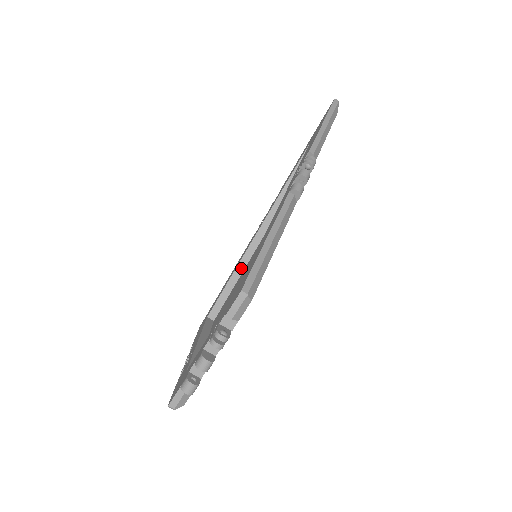
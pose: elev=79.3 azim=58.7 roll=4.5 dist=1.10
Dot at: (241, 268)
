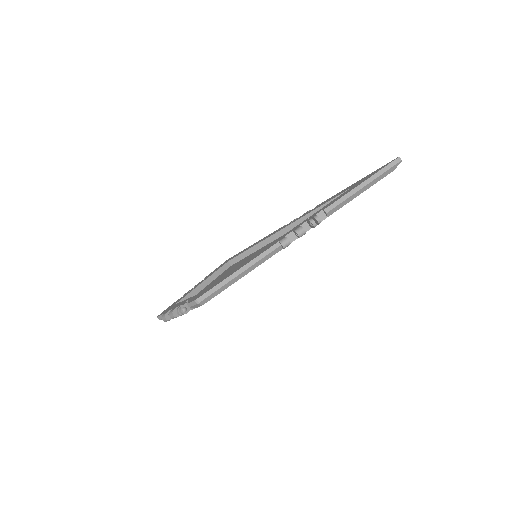
Dot at: (260, 246)
